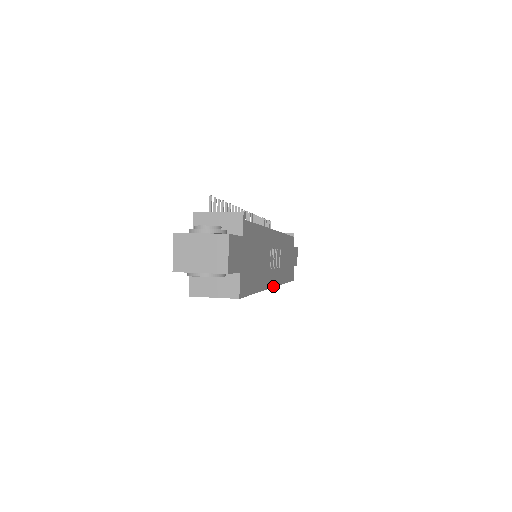
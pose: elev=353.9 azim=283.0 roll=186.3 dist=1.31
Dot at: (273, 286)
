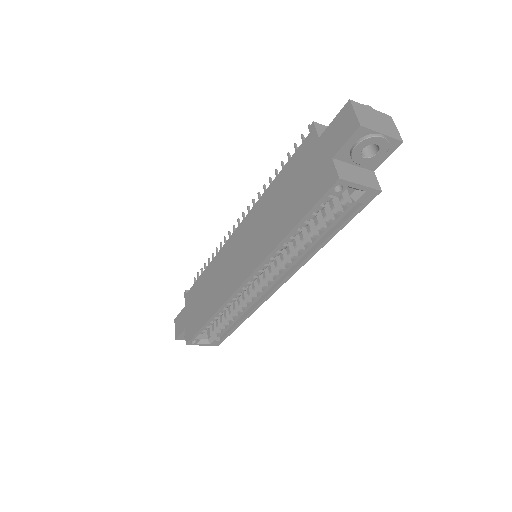
Dot at: (284, 282)
